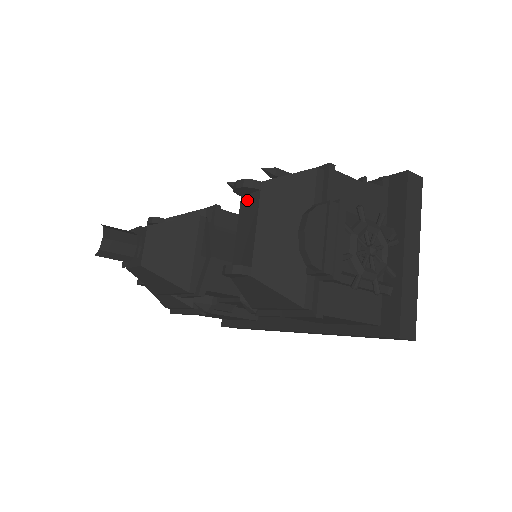
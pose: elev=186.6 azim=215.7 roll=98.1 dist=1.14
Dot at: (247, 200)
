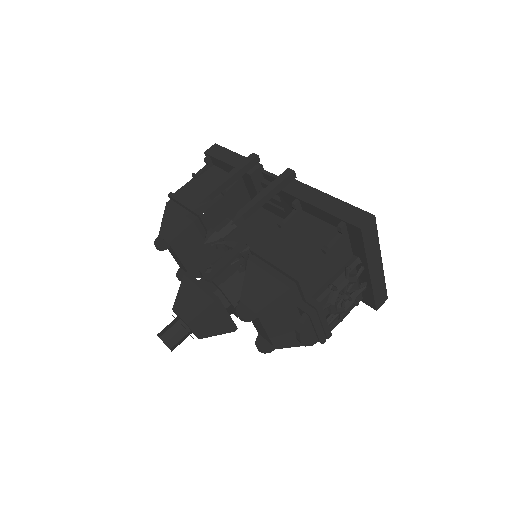
Dot at: occluded
